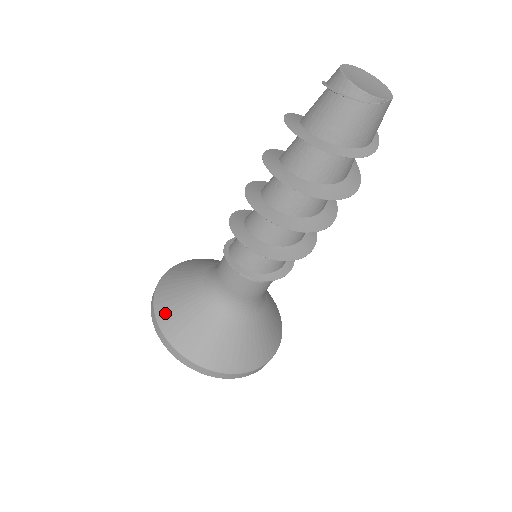
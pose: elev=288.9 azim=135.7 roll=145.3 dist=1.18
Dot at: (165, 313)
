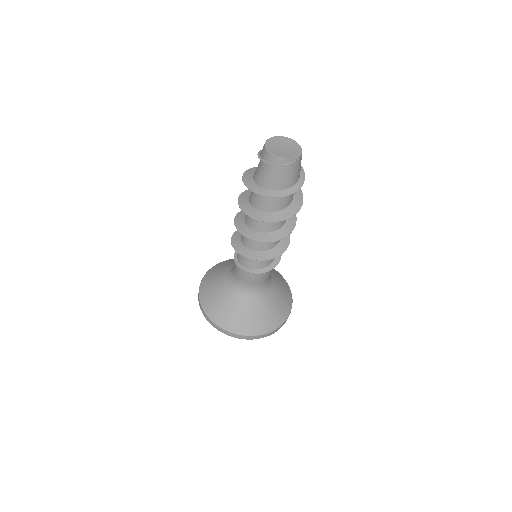
Dot at: (214, 314)
